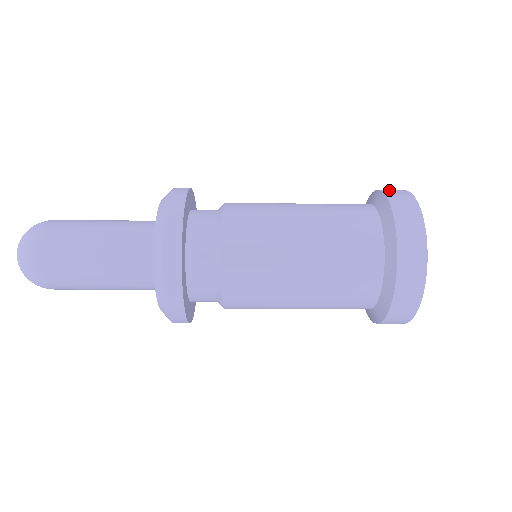
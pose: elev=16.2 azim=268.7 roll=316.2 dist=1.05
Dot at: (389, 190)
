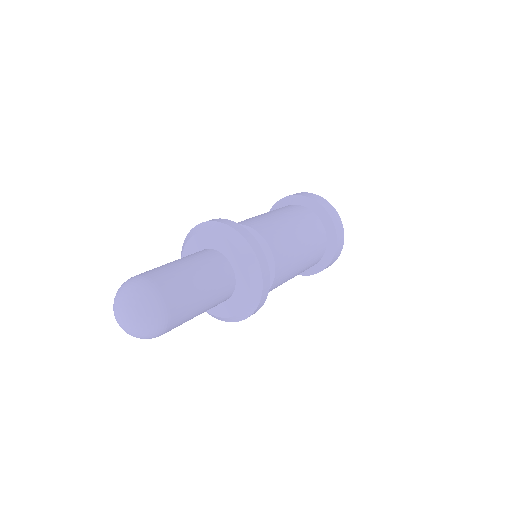
Dot at: (332, 214)
